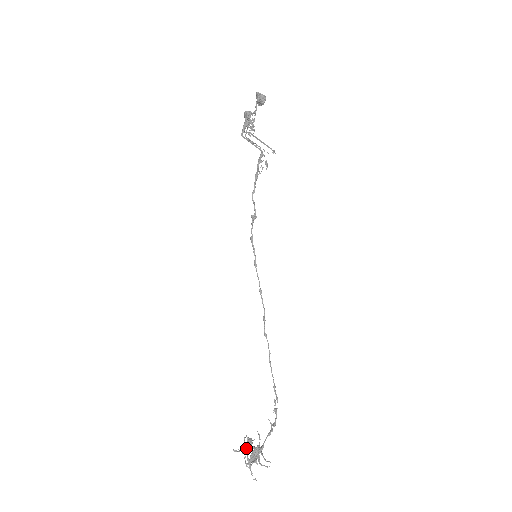
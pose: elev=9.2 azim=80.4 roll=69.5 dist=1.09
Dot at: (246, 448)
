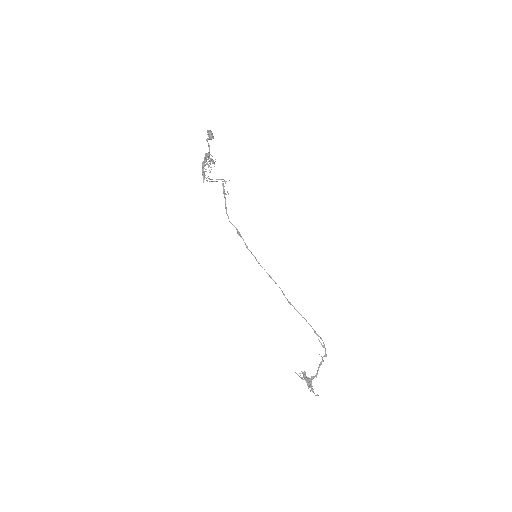
Dot at: occluded
